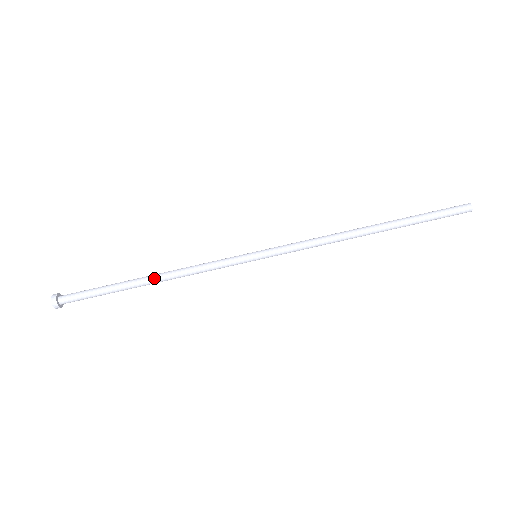
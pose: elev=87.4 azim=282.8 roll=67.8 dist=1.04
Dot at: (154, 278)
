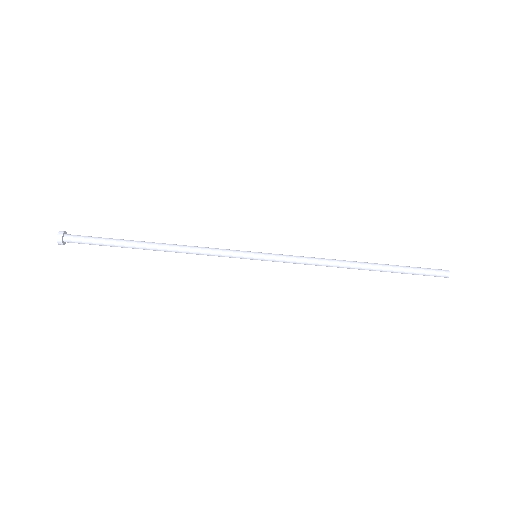
Dot at: (159, 249)
